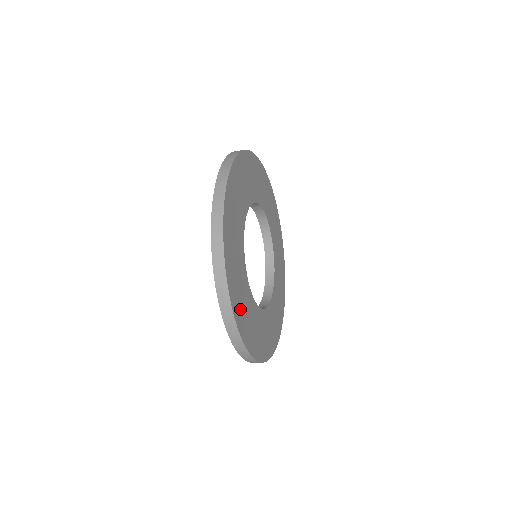
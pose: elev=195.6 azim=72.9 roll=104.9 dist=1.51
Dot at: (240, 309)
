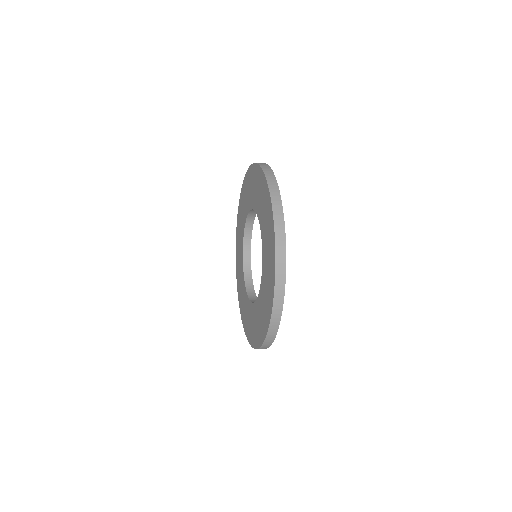
Dot at: occluded
